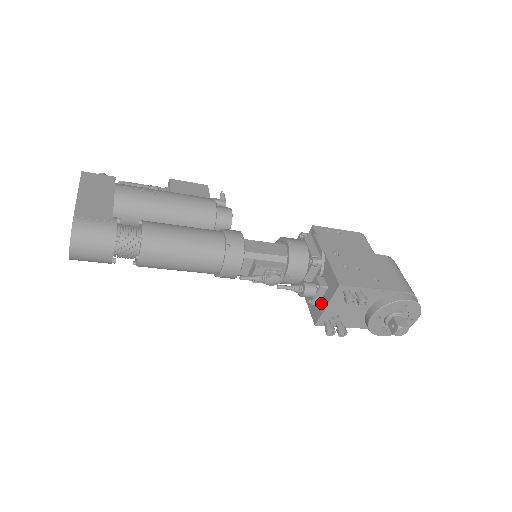
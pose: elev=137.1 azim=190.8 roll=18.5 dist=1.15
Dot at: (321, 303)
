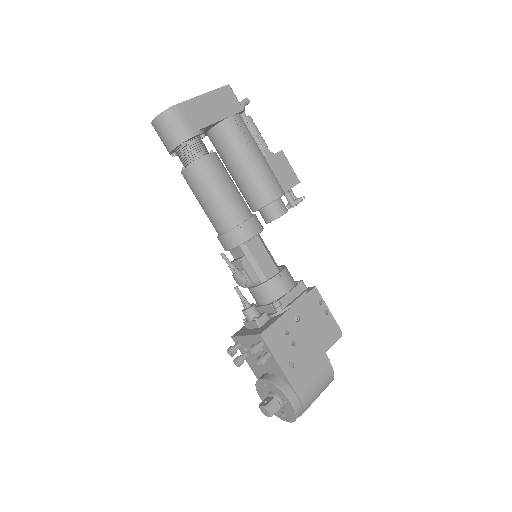
Dot at: (248, 330)
